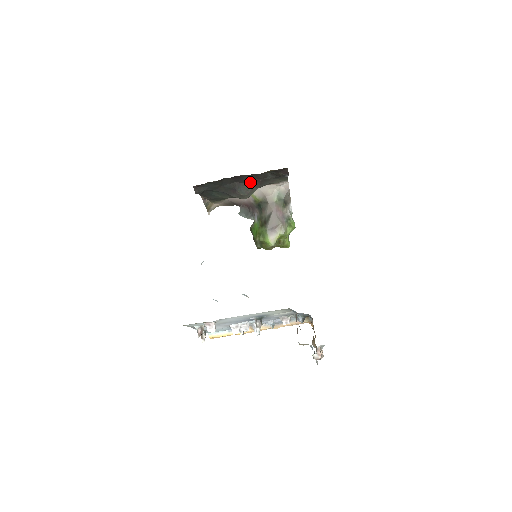
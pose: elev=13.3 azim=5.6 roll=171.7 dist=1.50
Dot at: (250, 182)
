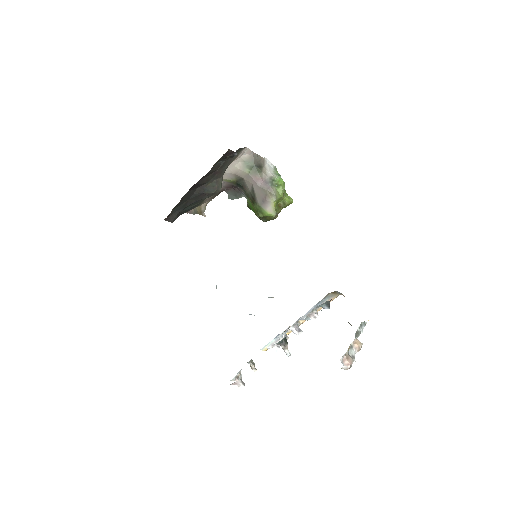
Dot at: (209, 179)
